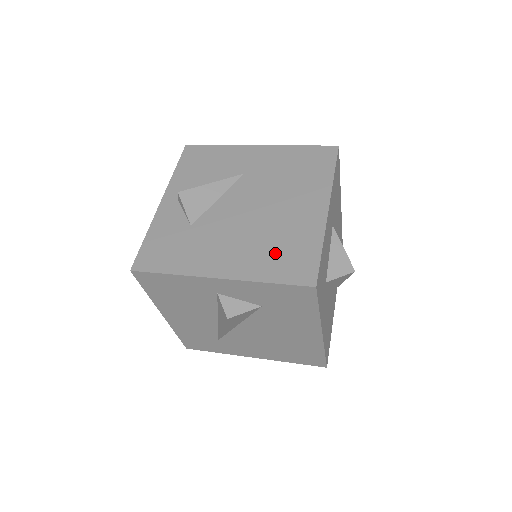
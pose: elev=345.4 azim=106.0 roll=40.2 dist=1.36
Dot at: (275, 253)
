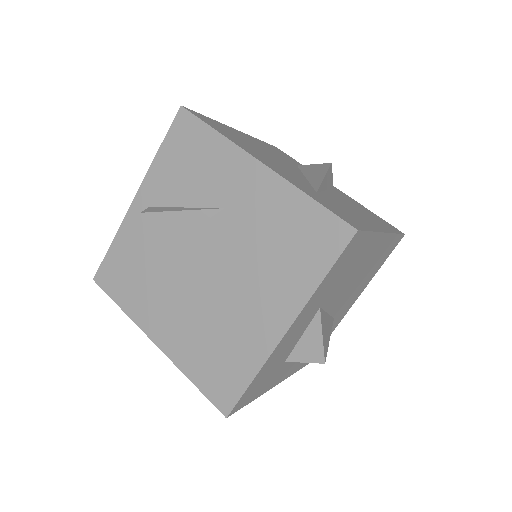
Dot at: (209, 352)
